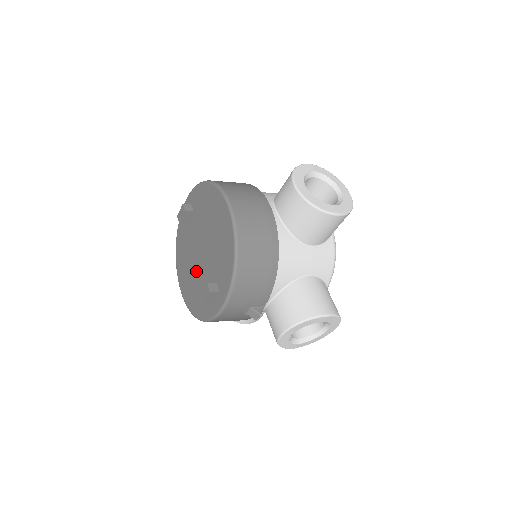
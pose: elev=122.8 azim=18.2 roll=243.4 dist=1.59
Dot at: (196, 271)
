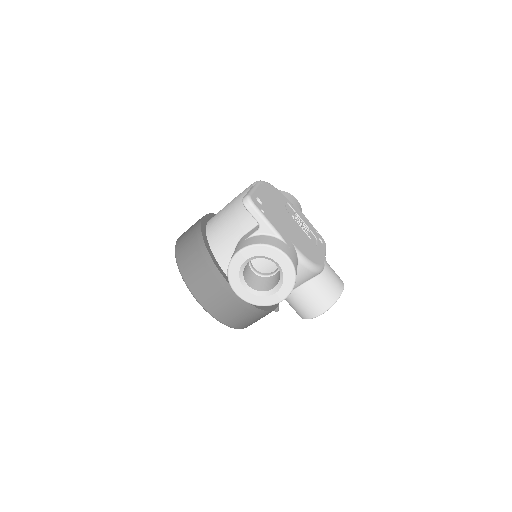
Dot at: occluded
